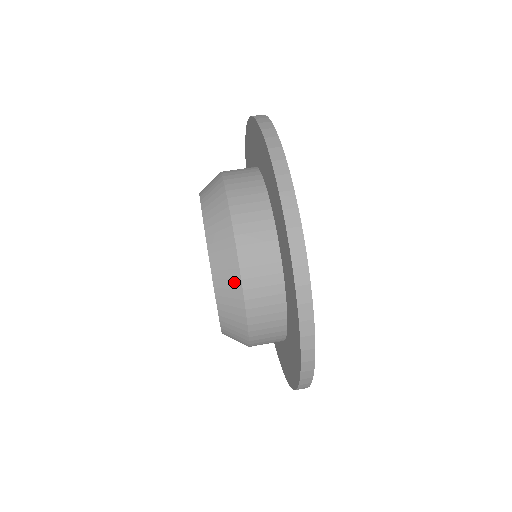
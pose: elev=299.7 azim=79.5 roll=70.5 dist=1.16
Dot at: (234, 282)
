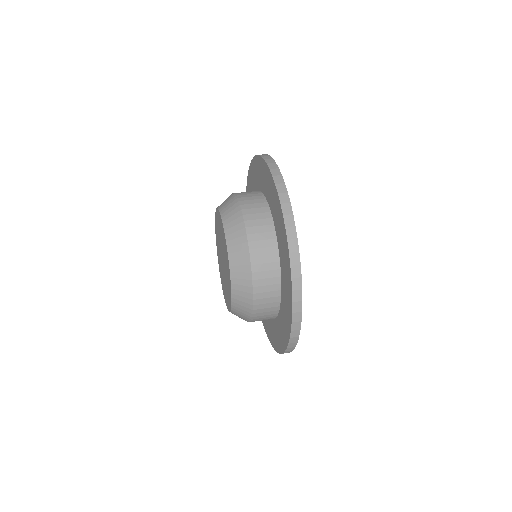
Dot at: (231, 198)
